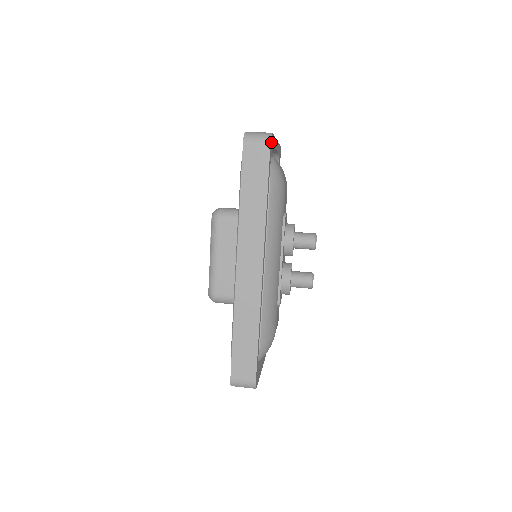
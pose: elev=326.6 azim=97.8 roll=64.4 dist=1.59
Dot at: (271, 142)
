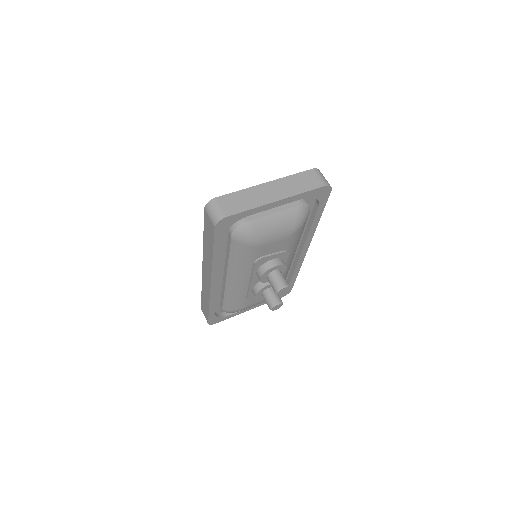
Dot at: (222, 223)
